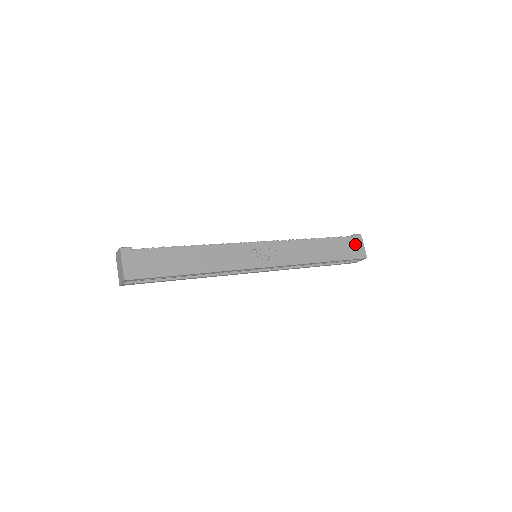
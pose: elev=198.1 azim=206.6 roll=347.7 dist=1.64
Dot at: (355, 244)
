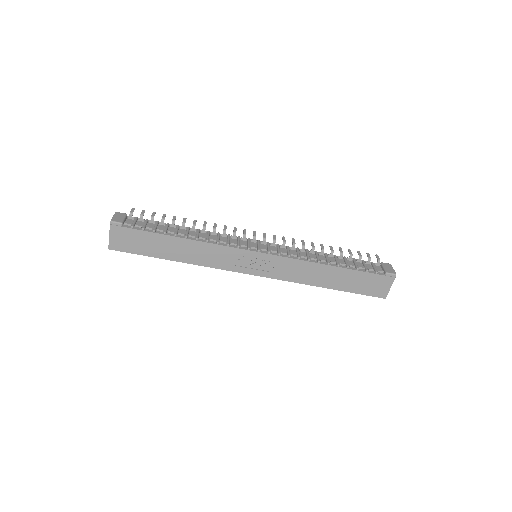
Dot at: (380, 282)
